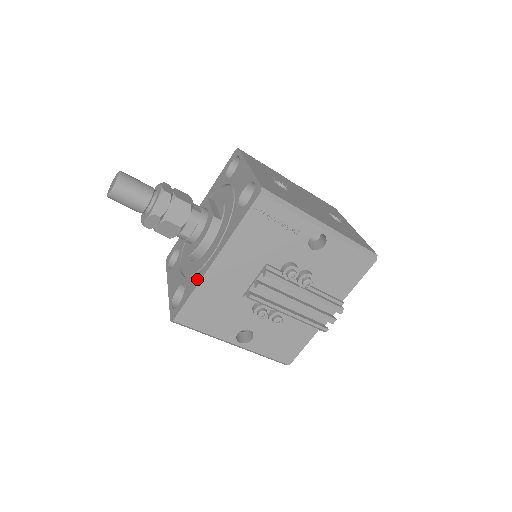
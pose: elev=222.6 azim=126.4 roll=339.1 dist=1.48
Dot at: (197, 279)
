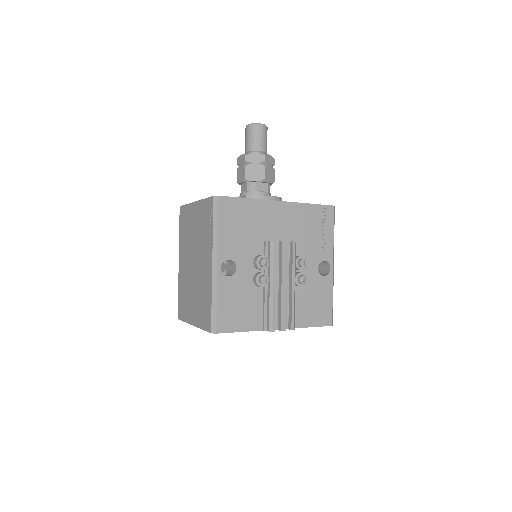
Dot at: occluded
